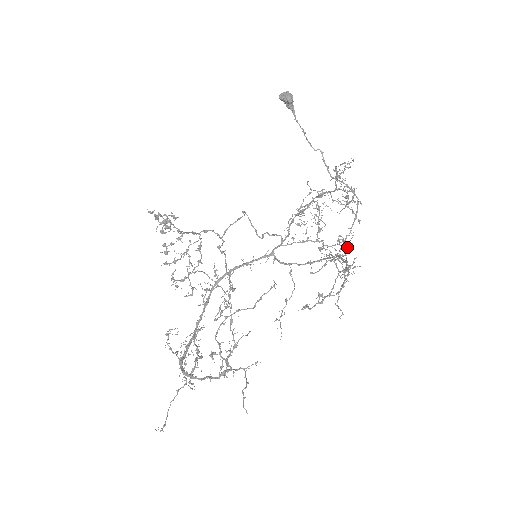
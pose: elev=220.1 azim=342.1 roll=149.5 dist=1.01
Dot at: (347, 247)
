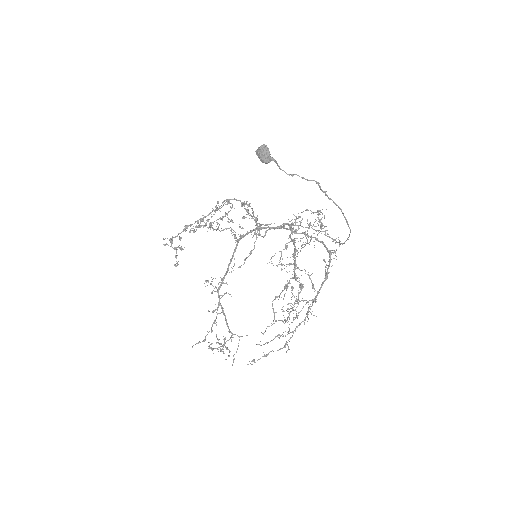
Dot at: (326, 273)
